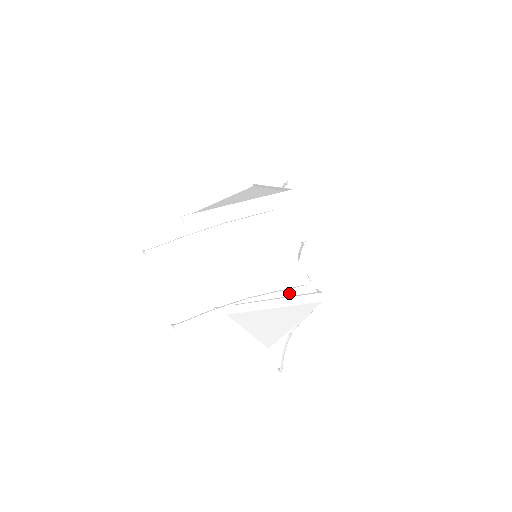
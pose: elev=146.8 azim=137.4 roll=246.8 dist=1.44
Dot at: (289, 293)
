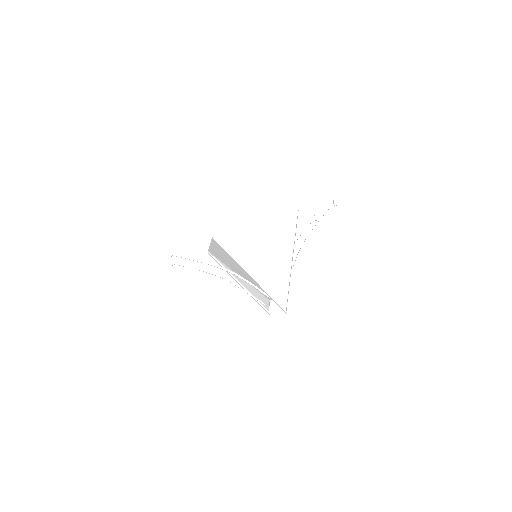
Dot at: (254, 295)
